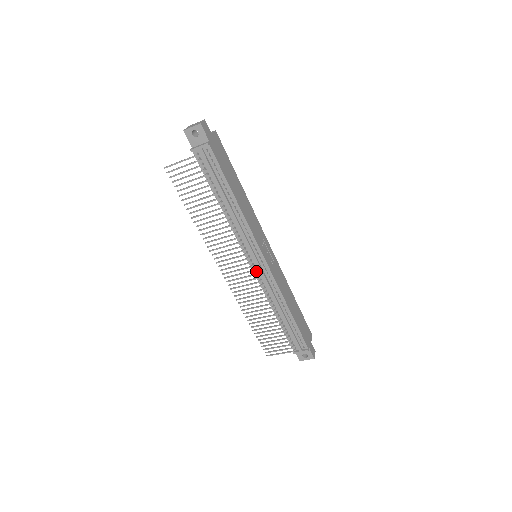
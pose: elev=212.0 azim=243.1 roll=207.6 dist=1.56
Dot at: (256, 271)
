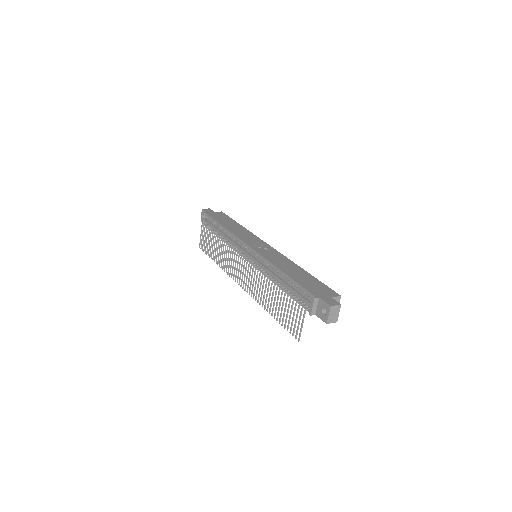
Dot at: (252, 262)
